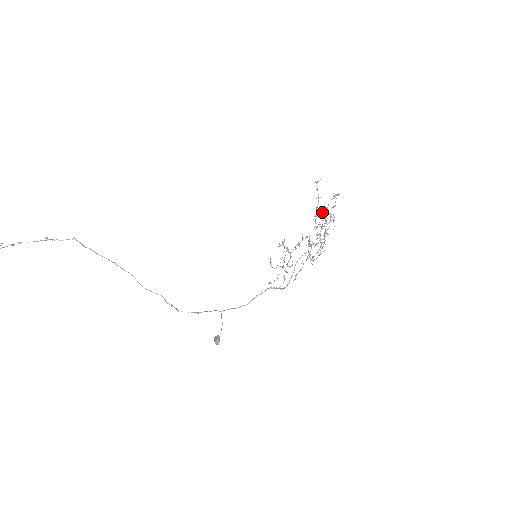
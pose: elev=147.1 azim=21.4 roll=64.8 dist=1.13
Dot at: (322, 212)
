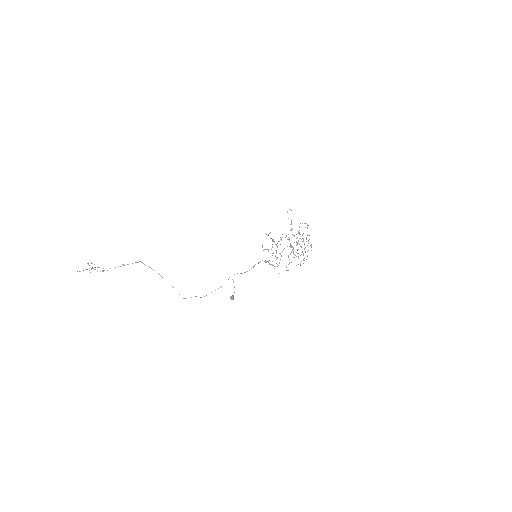
Dot at: (298, 232)
